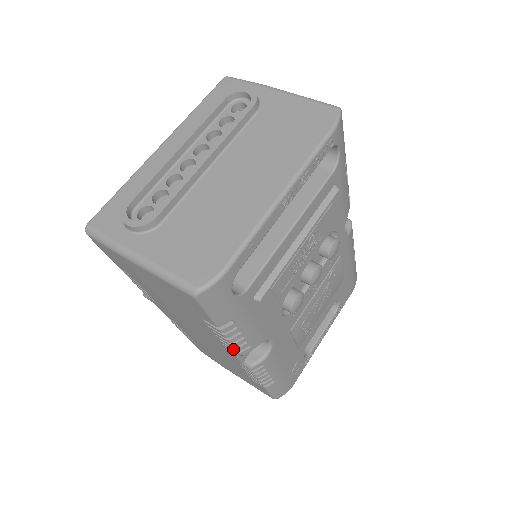
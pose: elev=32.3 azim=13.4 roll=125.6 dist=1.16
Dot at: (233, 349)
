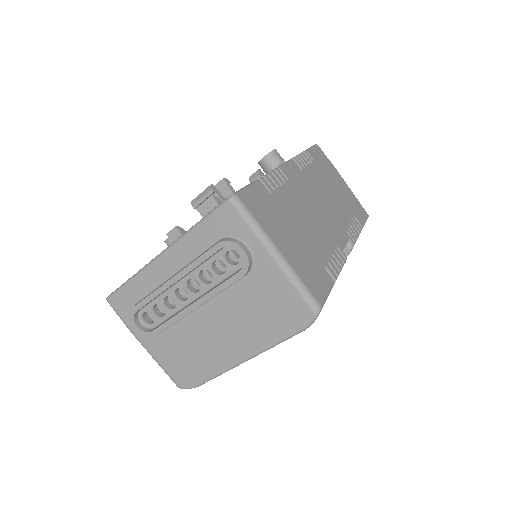
Dot at: occluded
